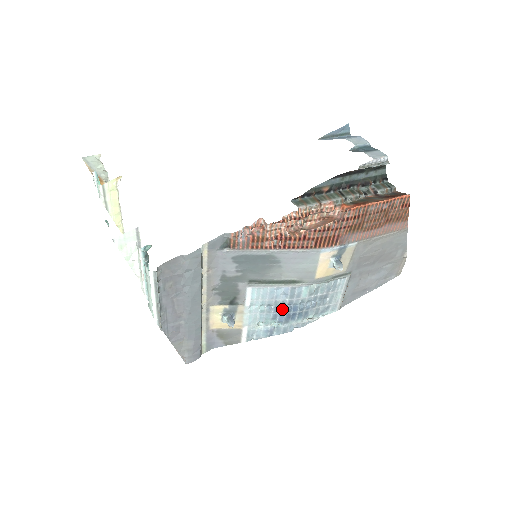
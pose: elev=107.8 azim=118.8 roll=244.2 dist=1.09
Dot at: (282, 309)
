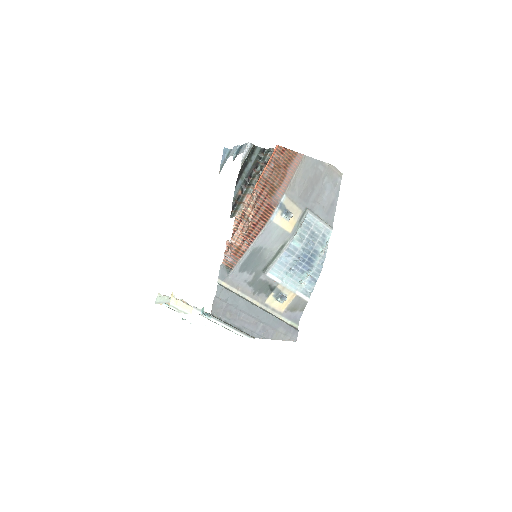
Dot at: (299, 264)
